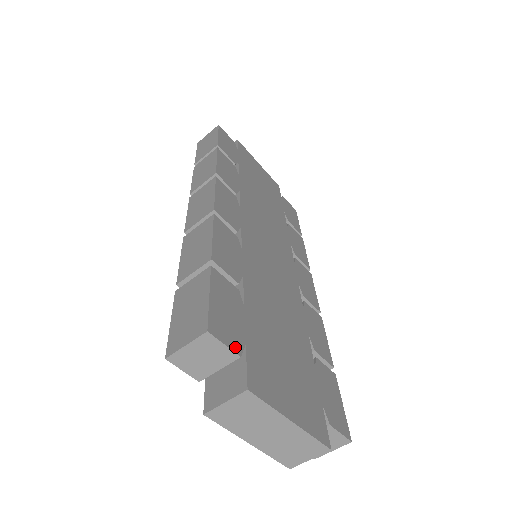
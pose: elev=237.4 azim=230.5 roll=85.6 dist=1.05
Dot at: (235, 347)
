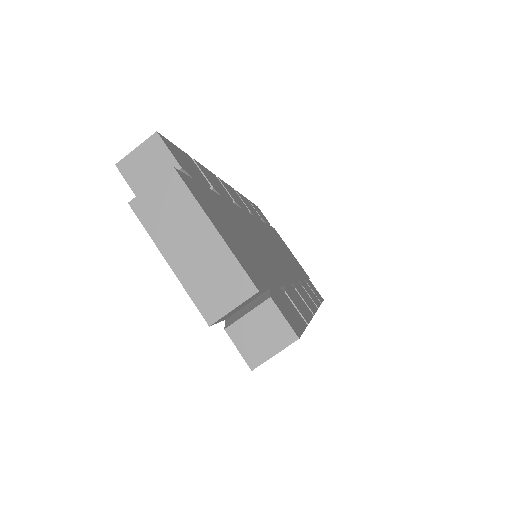
Dot at: (180, 163)
